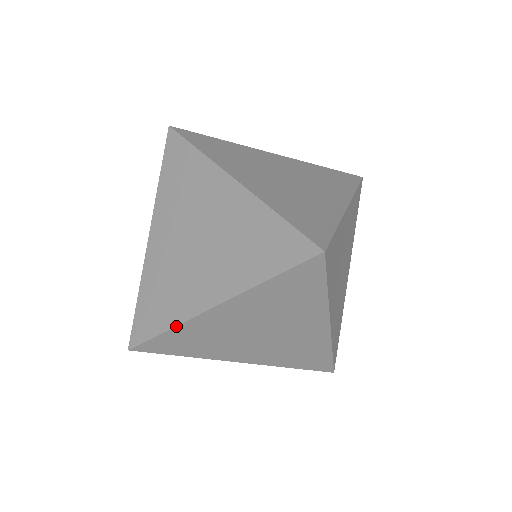
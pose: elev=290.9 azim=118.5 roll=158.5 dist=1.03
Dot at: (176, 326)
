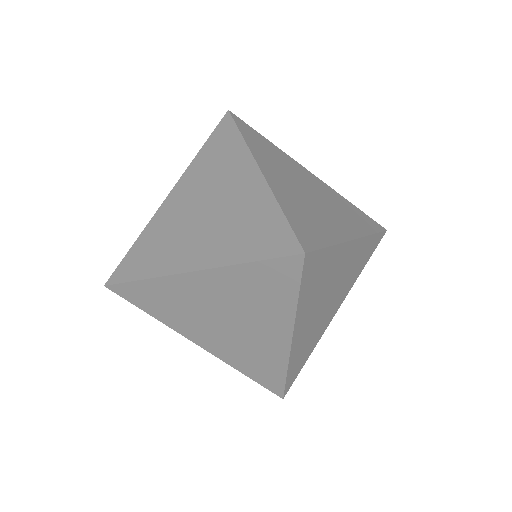
Dot at: (152, 278)
